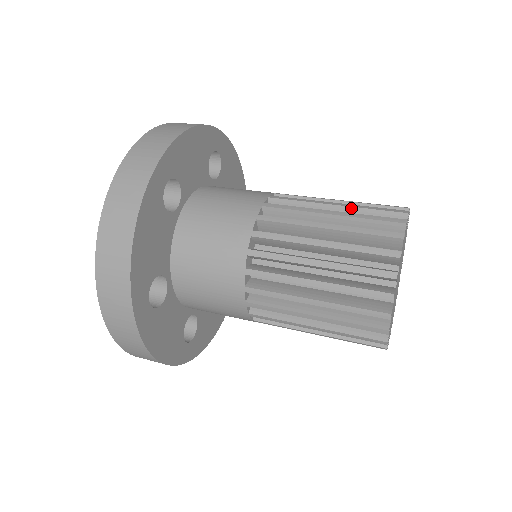
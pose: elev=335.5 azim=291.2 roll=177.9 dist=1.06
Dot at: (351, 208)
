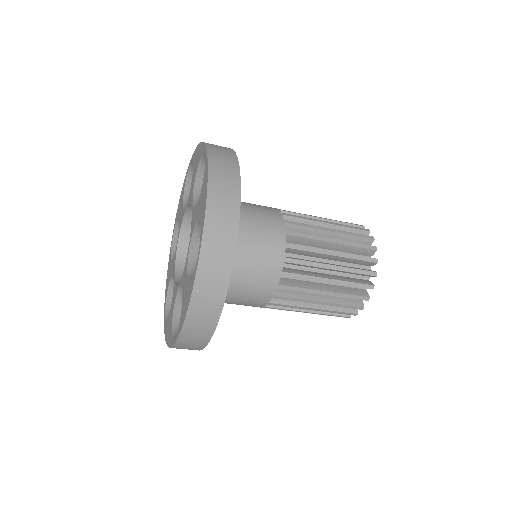
Dot at: occluded
